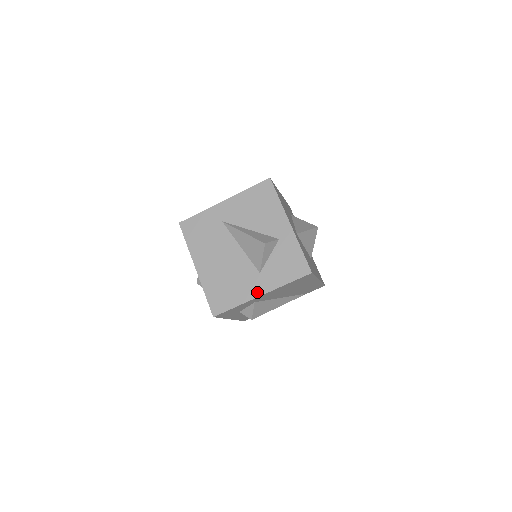
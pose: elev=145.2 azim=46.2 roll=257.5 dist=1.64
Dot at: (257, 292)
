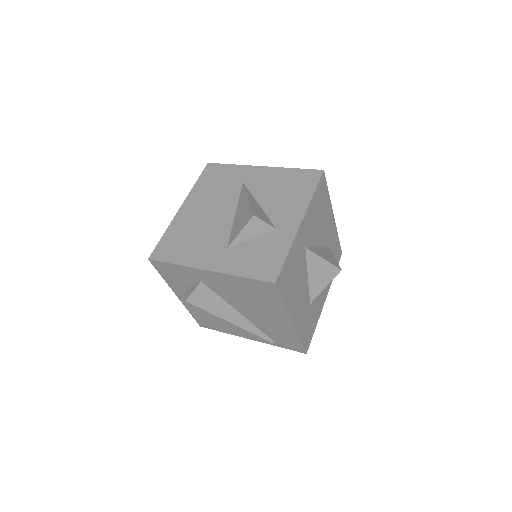
Dot at: (206, 264)
